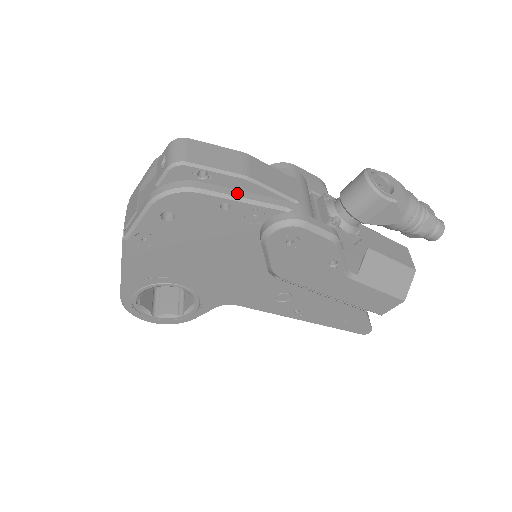
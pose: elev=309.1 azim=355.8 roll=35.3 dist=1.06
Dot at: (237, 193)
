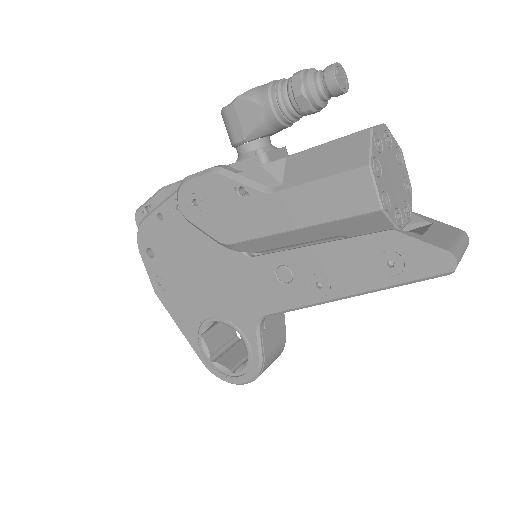
Dot at: occluded
